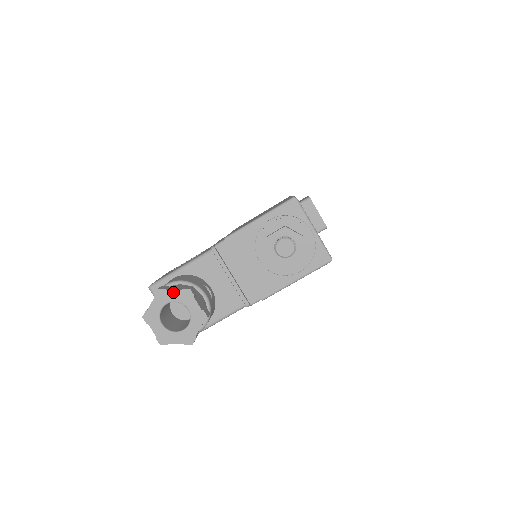
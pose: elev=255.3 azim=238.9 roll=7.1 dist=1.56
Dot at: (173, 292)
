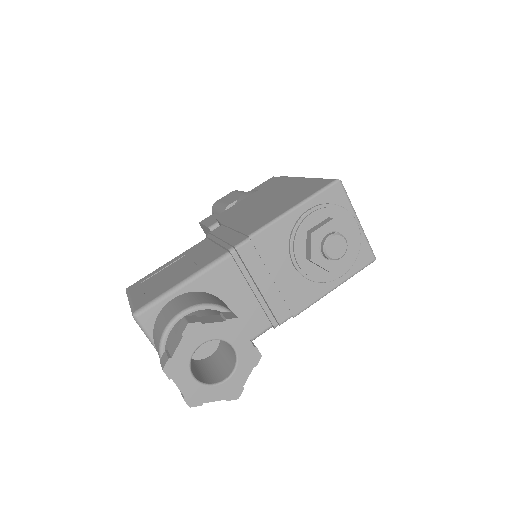
Dot at: (213, 325)
